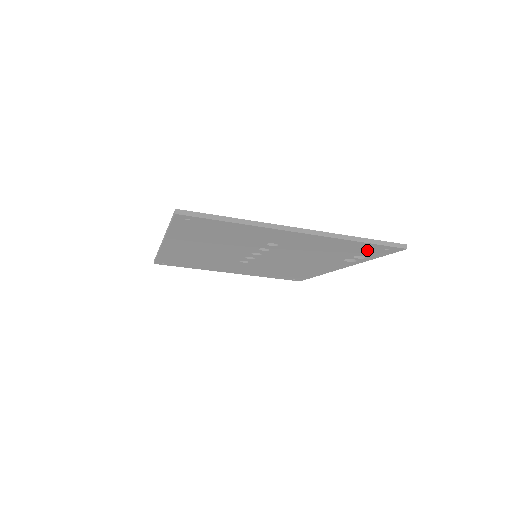
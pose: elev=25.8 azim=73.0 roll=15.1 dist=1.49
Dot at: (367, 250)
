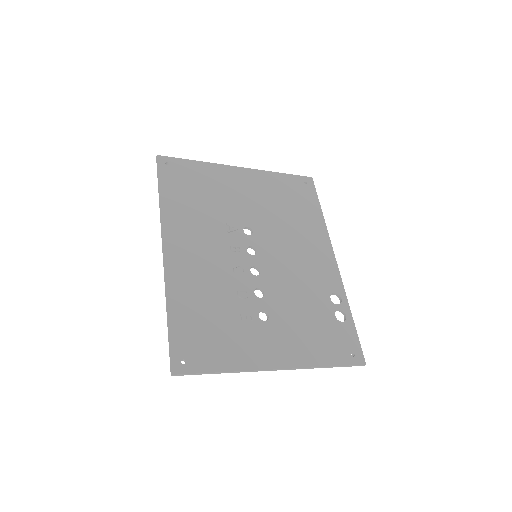
Dot at: (338, 343)
